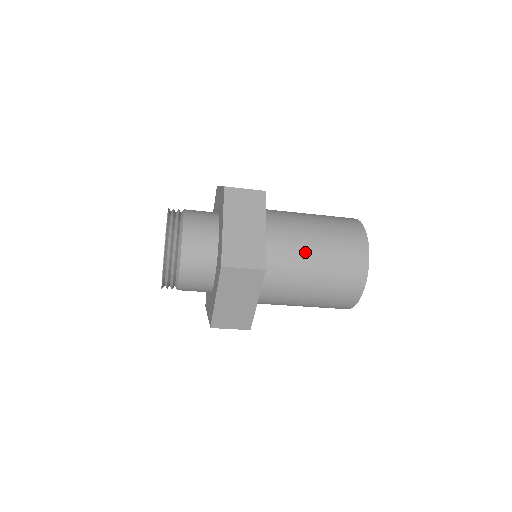
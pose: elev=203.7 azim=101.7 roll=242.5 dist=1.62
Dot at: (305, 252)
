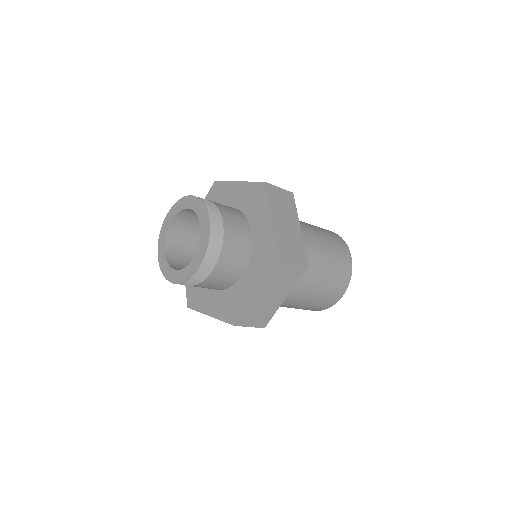
Dot at: (298, 298)
